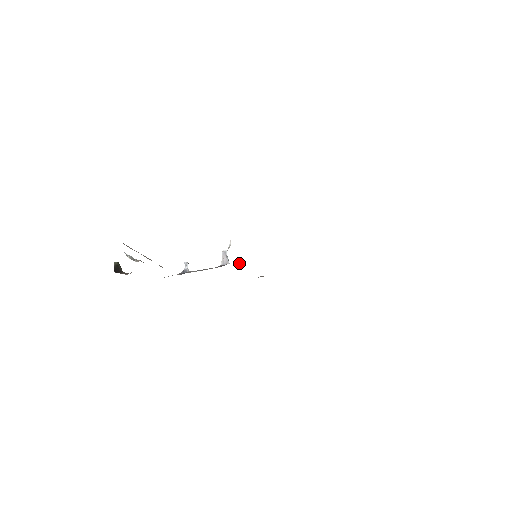
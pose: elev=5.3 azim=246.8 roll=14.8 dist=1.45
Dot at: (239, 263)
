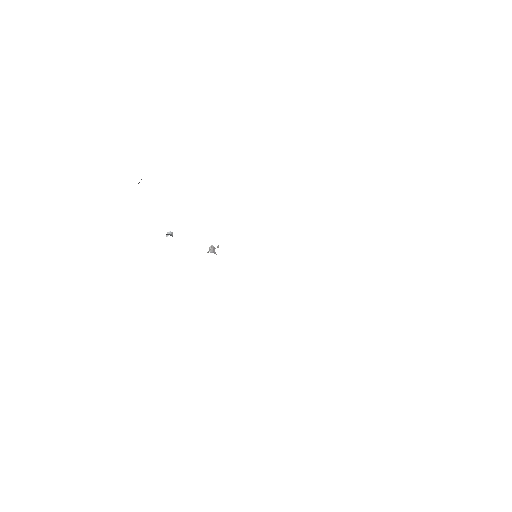
Dot at: occluded
